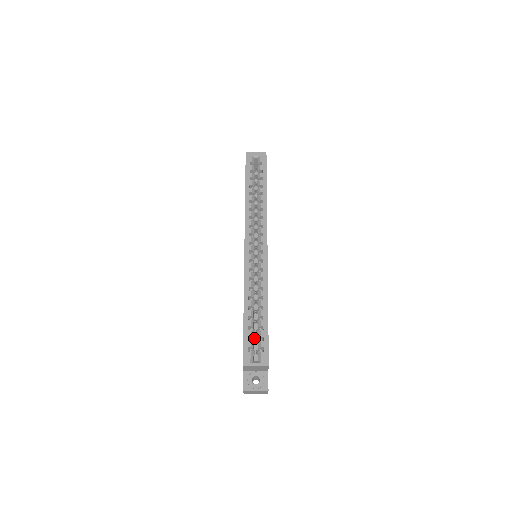
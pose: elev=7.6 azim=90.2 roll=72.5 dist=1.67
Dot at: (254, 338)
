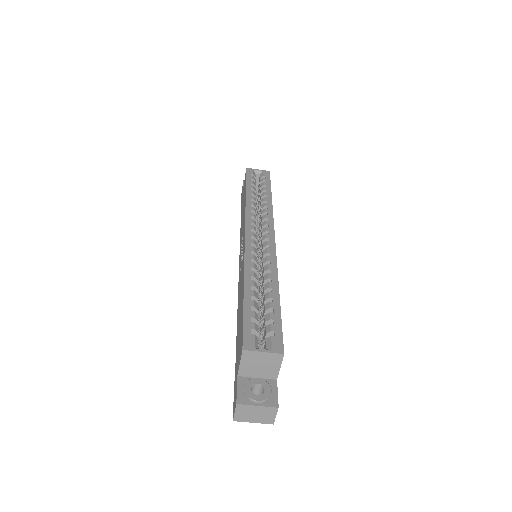
Dot at: occluded
